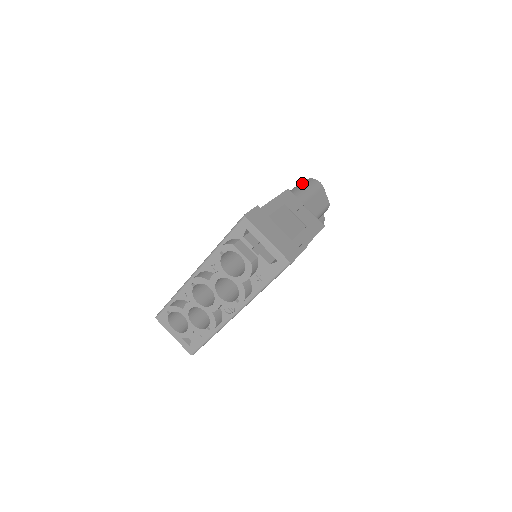
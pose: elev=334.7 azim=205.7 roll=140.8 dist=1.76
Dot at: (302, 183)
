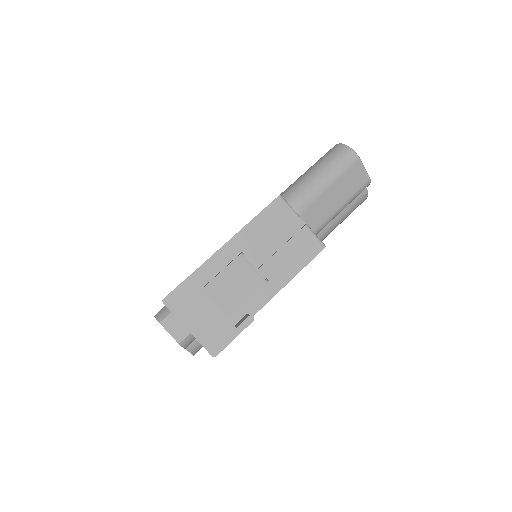
Dot at: (322, 161)
